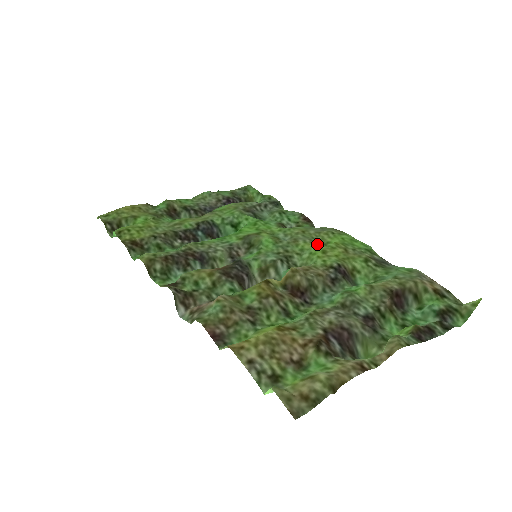
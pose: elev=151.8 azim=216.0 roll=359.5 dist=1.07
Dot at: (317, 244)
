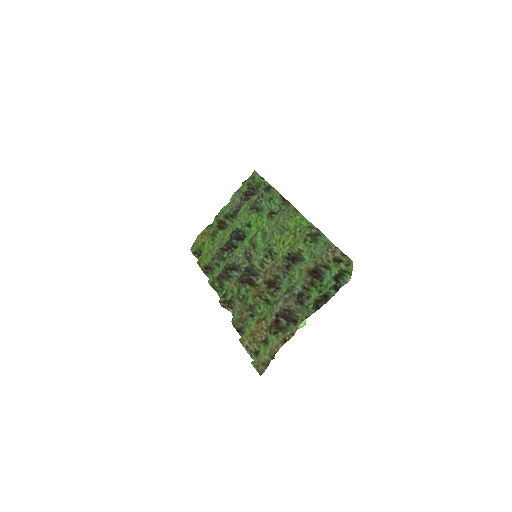
Dot at: (283, 233)
